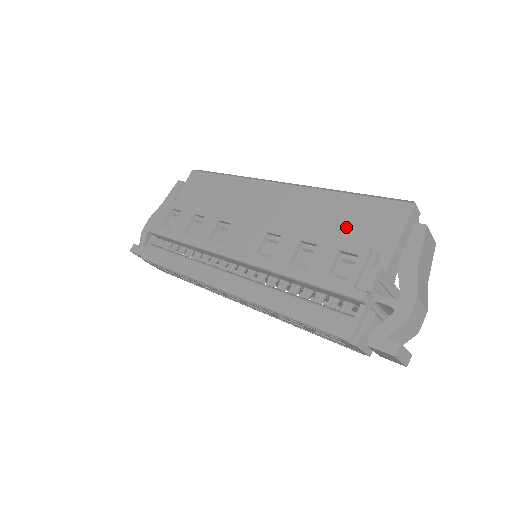
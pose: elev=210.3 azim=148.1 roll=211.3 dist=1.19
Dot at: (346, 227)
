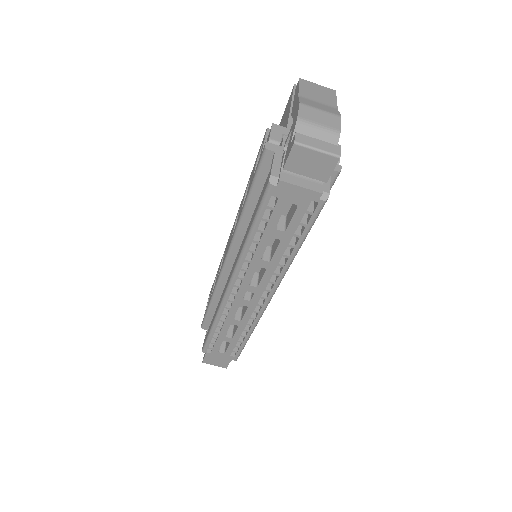
Dot at: occluded
